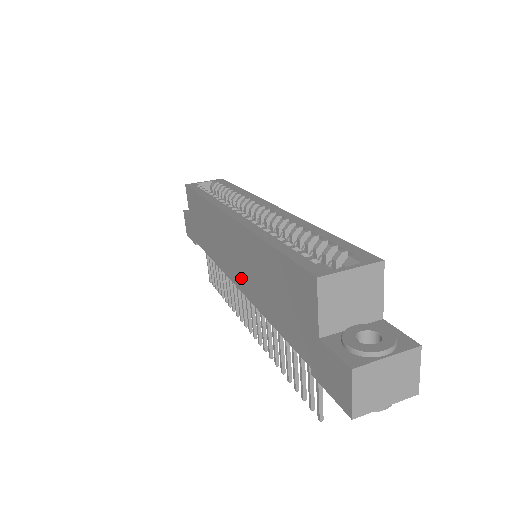
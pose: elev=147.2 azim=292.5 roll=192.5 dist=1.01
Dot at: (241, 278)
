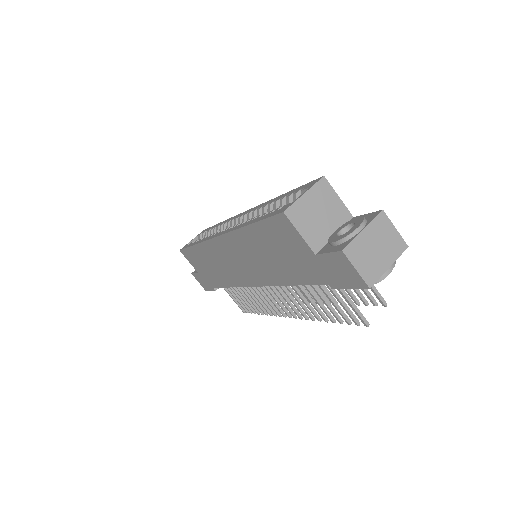
Dot at: (253, 275)
